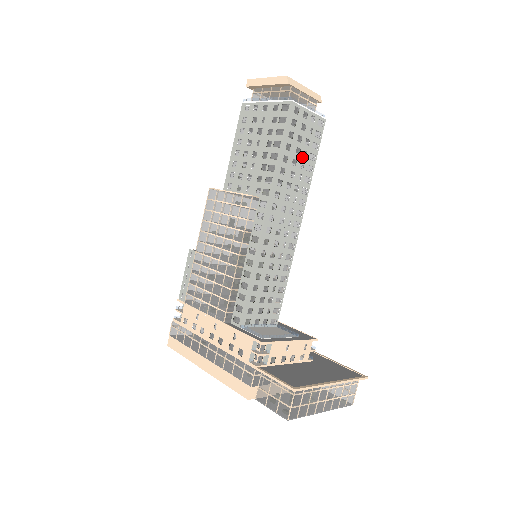
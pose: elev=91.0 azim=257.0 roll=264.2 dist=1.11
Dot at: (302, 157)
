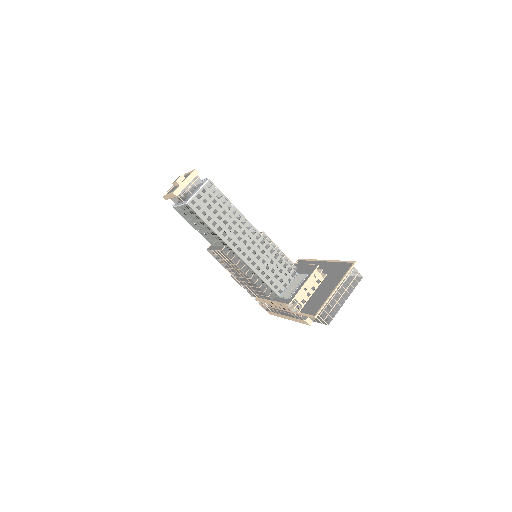
Dot at: (220, 210)
